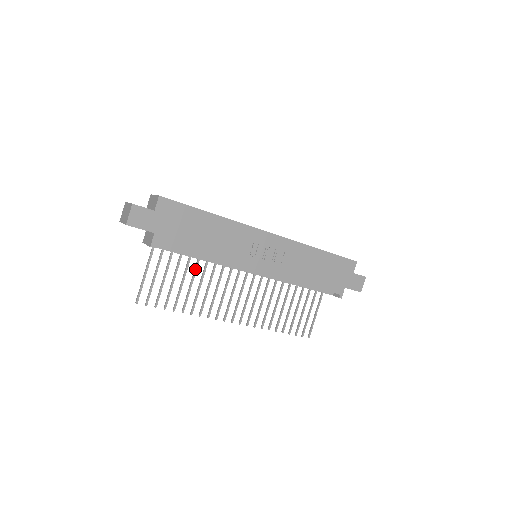
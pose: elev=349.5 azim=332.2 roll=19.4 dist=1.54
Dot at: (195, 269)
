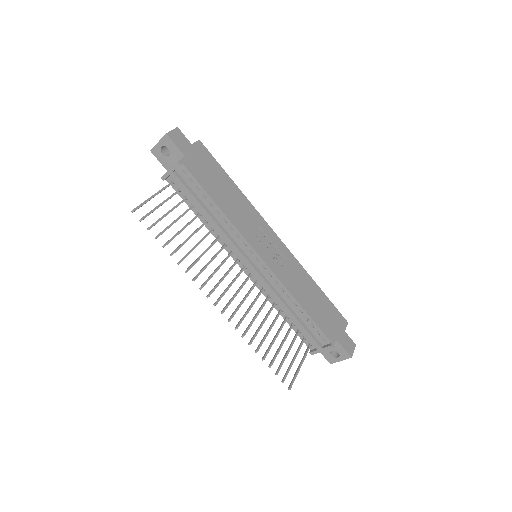
Dot at: (198, 228)
